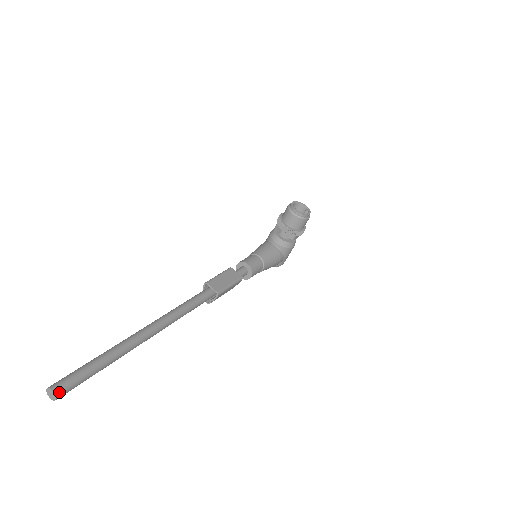
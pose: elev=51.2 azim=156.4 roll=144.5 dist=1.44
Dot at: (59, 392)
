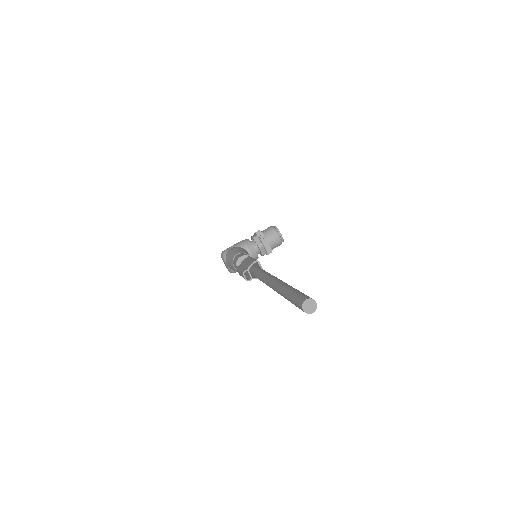
Dot at: (315, 306)
